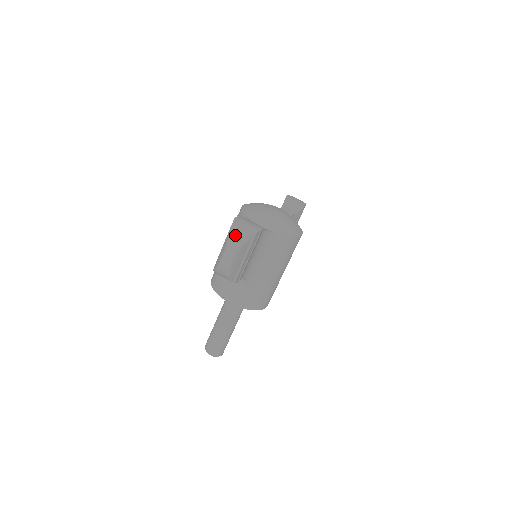
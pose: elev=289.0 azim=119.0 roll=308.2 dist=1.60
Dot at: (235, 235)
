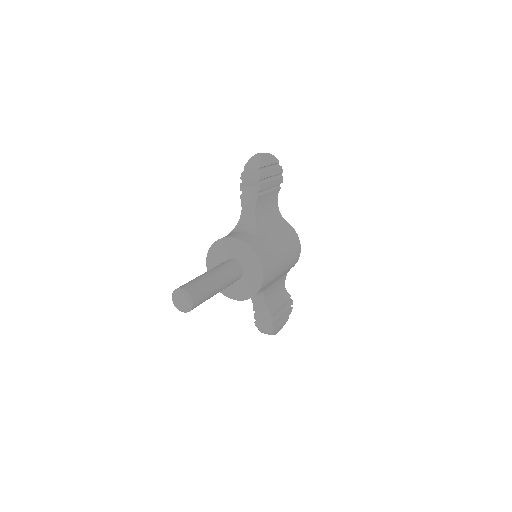
Dot at: occluded
